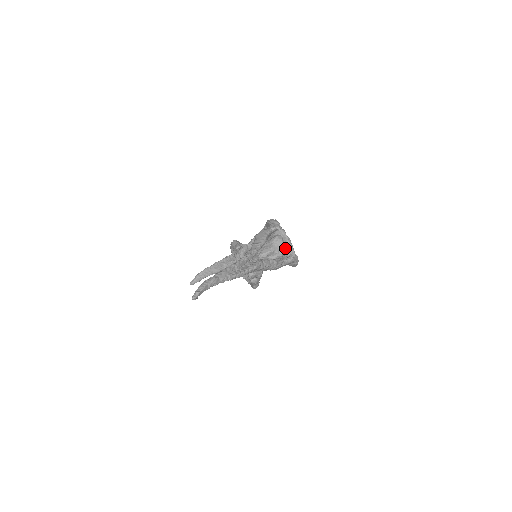
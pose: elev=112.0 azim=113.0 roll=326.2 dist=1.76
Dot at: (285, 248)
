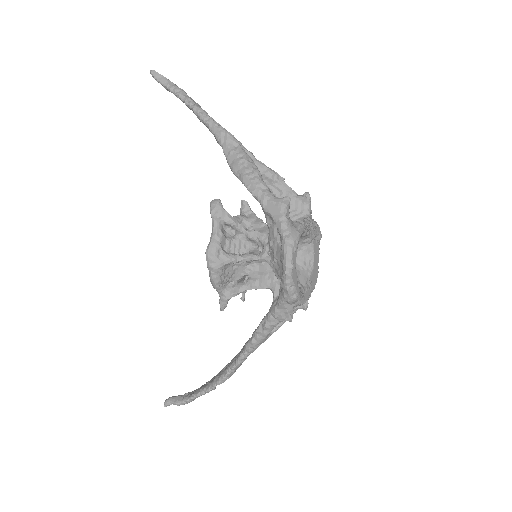
Dot at: occluded
